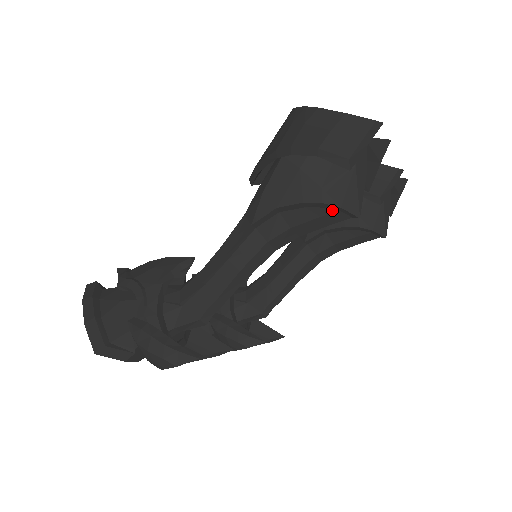
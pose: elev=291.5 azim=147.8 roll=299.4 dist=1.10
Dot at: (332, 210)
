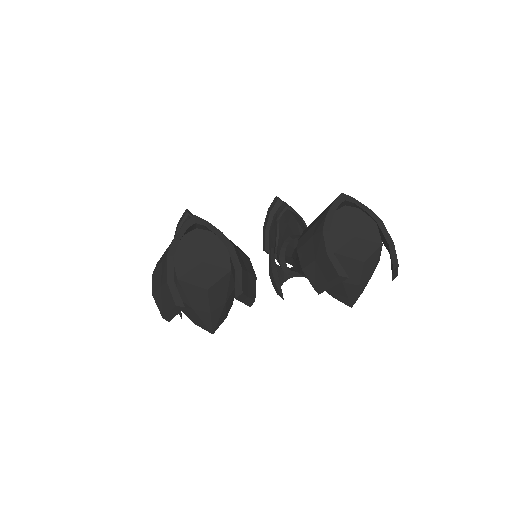
Dot at: occluded
